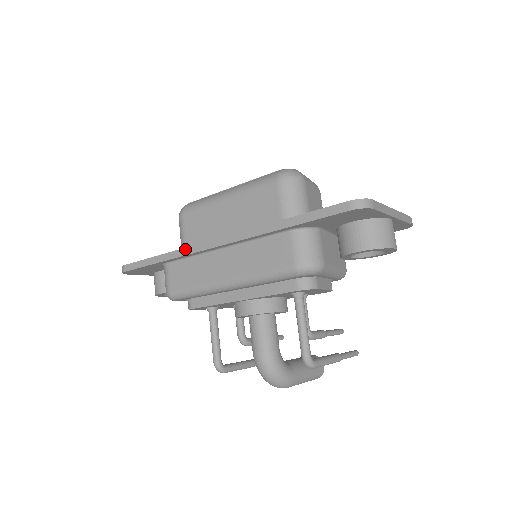
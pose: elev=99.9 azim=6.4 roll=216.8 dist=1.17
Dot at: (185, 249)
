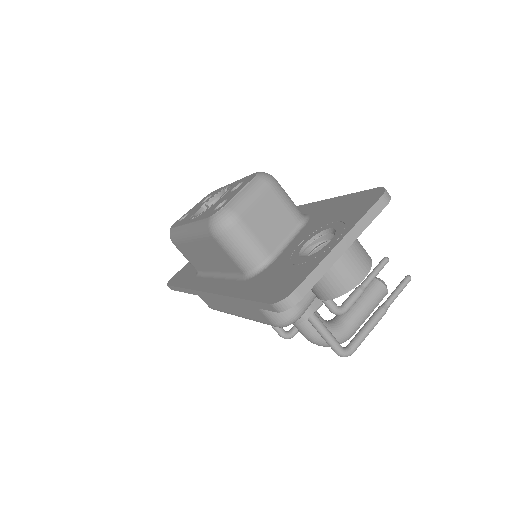
Dot at: (191, 291)
